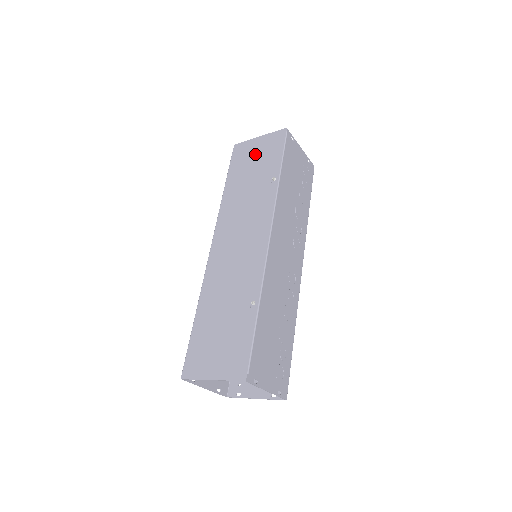
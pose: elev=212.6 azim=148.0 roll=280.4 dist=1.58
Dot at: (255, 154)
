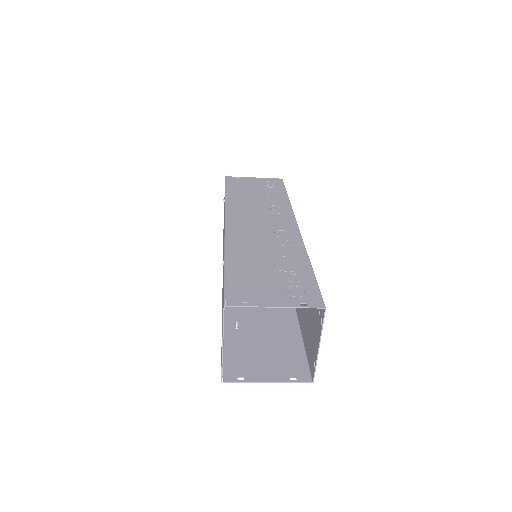
Dot at: occluded
